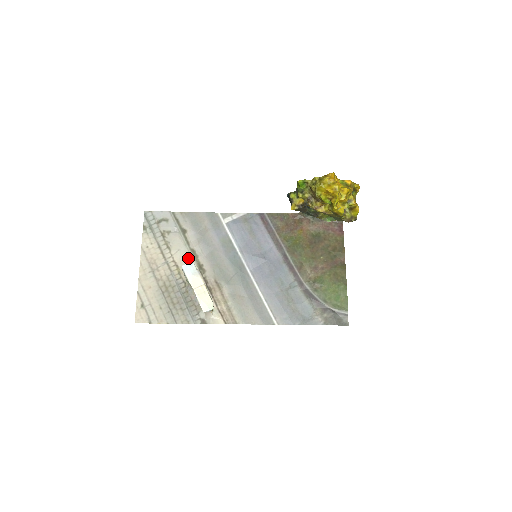
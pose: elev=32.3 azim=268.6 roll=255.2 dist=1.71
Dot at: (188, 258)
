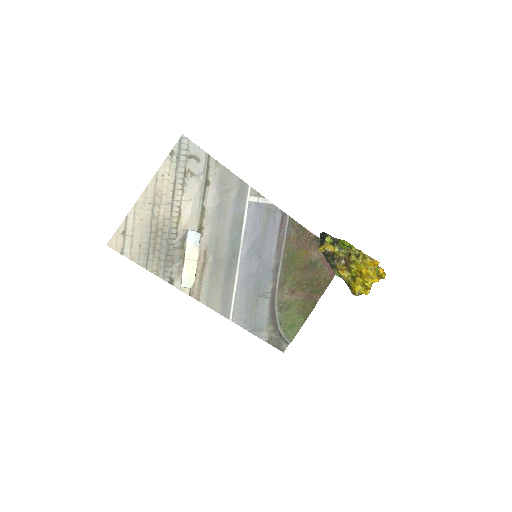
Dot at: (195, 213)
